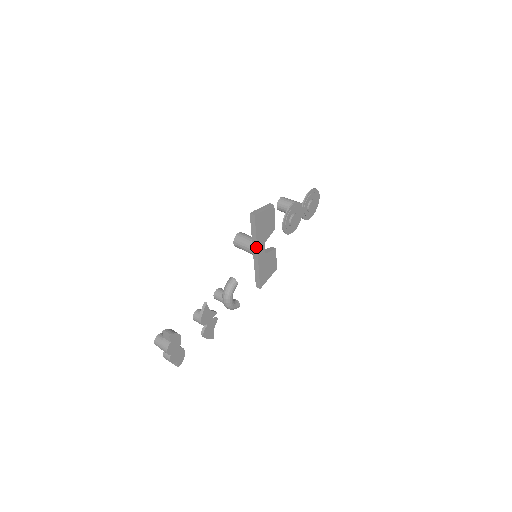
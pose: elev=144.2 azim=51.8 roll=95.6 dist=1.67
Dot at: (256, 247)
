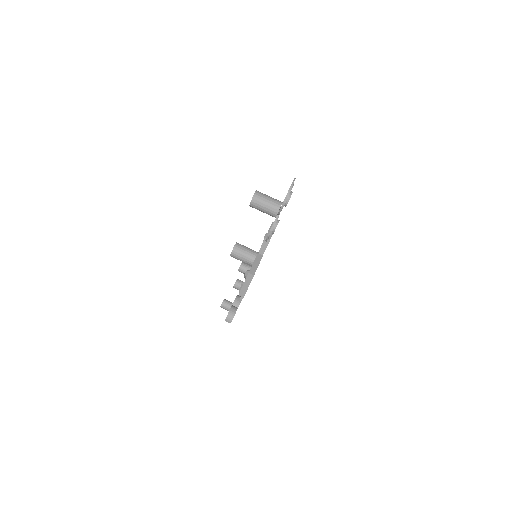
Dot at: occluded
